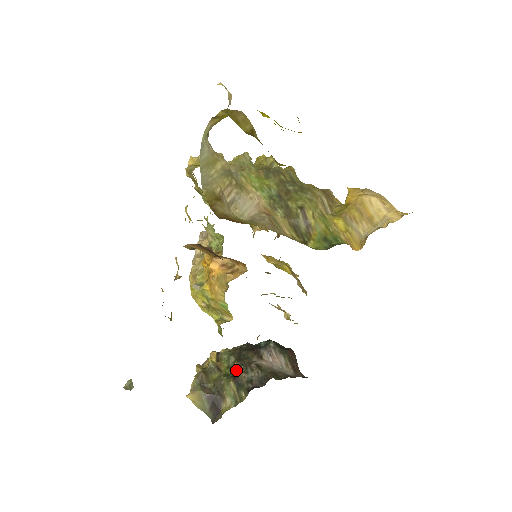
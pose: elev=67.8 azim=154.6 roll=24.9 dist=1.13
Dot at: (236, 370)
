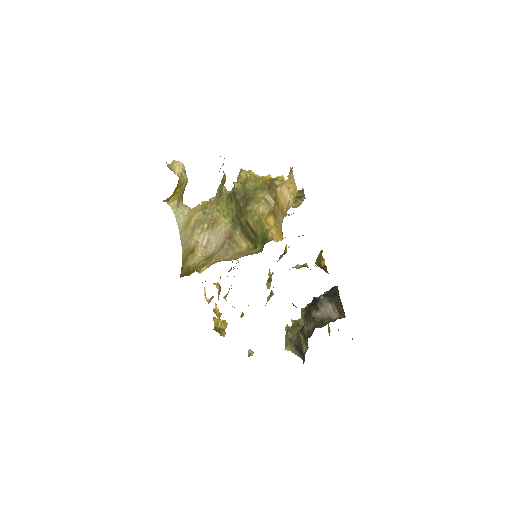
Dot at: (304, 325)
